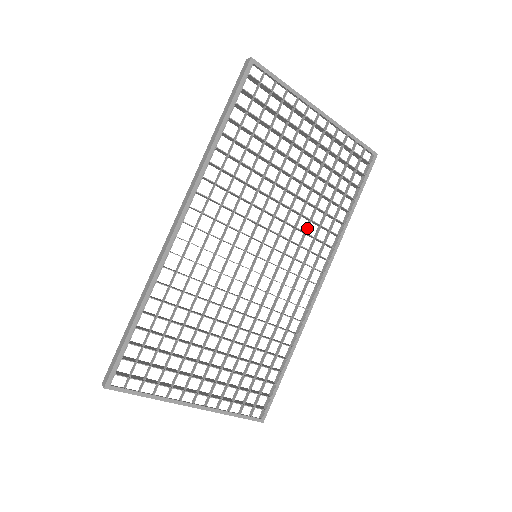
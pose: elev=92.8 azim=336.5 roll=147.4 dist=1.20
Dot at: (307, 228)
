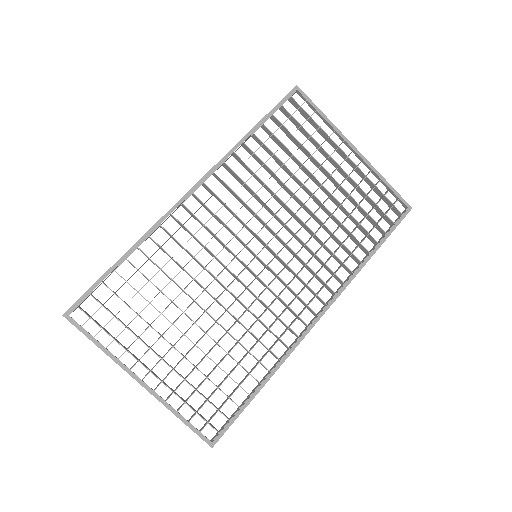
Dot at: (318, 250)
